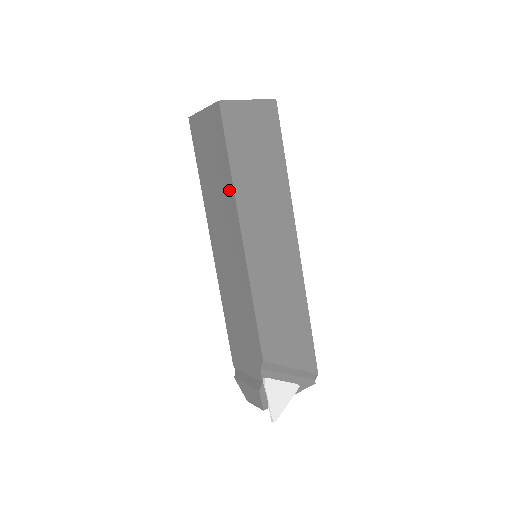
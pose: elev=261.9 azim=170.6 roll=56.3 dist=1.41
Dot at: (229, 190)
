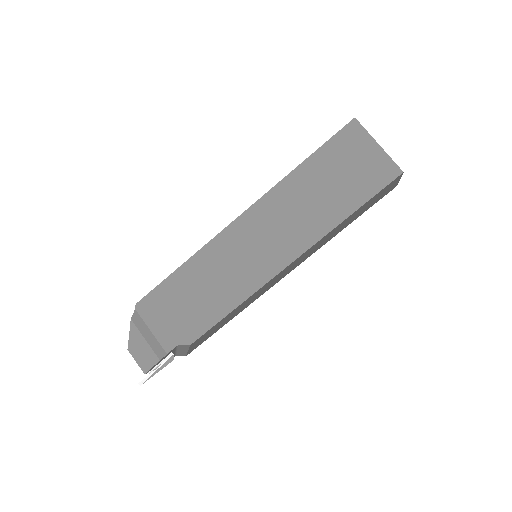
Dot at: (325, 224)
